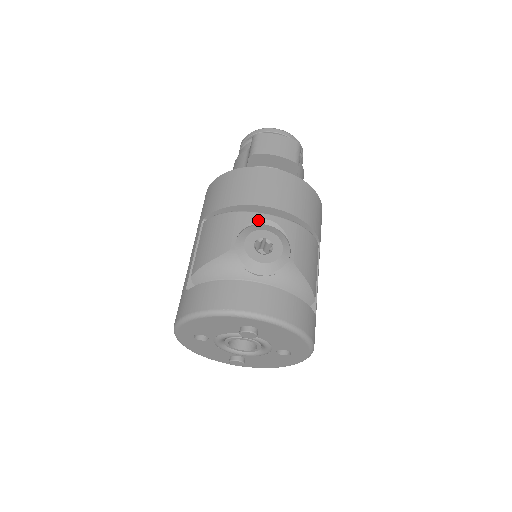
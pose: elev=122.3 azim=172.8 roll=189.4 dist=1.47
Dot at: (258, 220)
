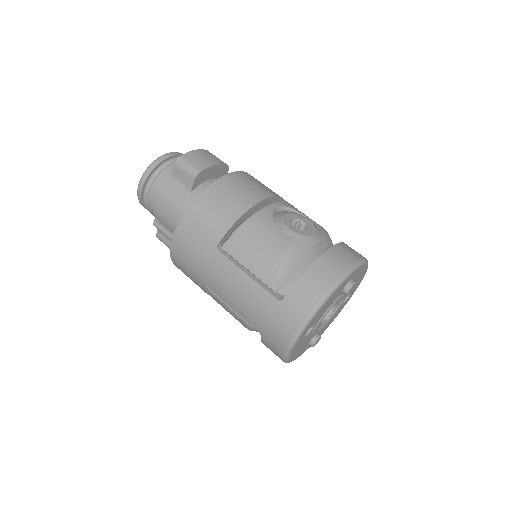
Dot at: (274, 210)
